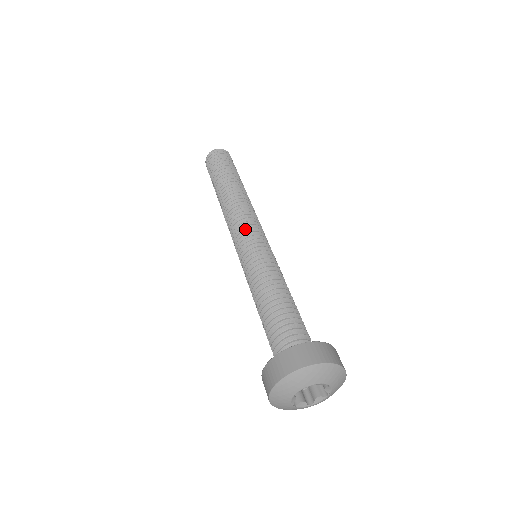
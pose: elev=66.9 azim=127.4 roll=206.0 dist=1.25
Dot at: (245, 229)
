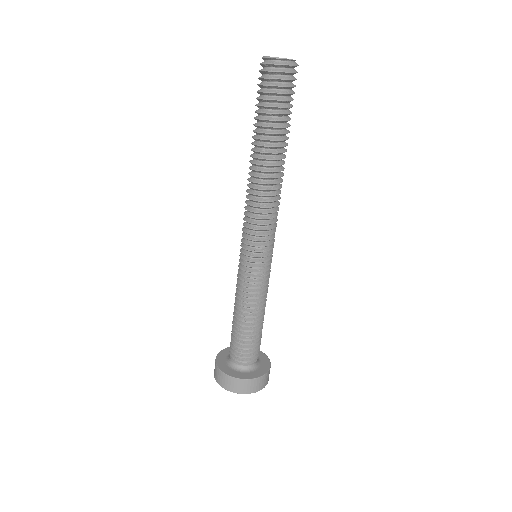
Dot at: (267, 240)
